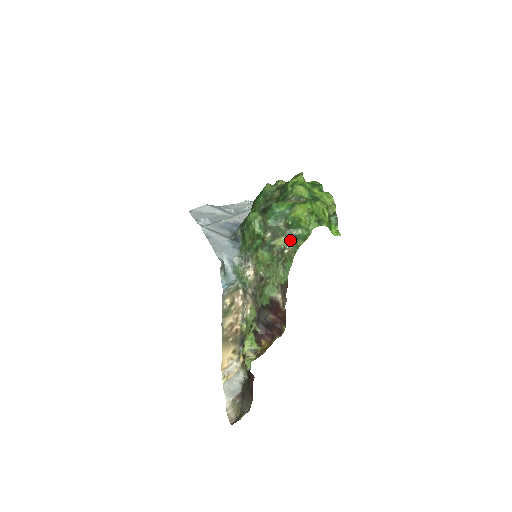
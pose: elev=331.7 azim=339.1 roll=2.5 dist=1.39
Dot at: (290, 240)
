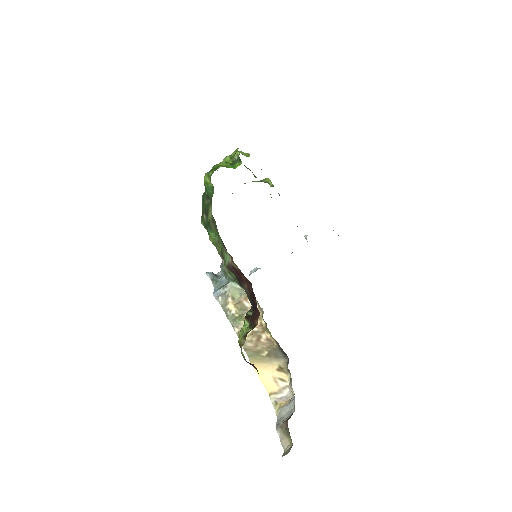
Dot at: (211, 205)
